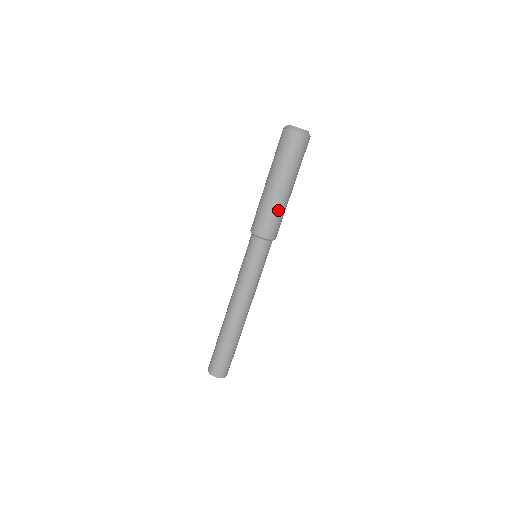
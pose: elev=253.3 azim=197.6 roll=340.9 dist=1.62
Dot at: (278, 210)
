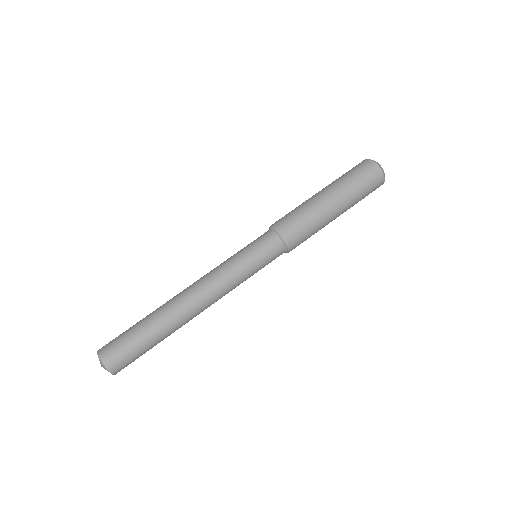
Dot at: (314, 220)
